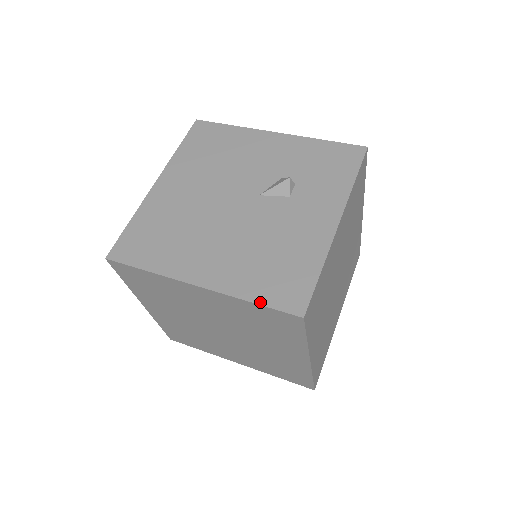
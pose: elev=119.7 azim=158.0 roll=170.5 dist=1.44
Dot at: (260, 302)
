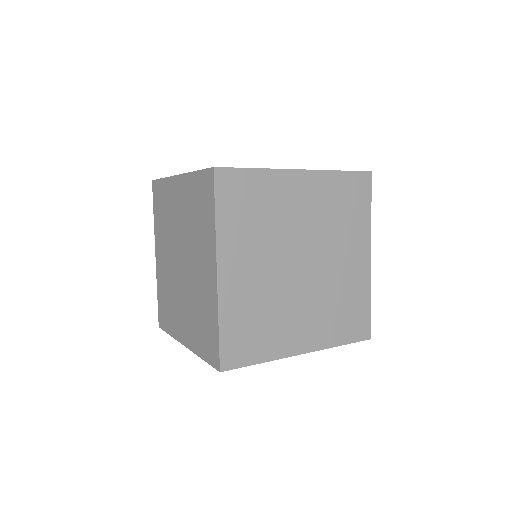
Dot at: (344, 171)
